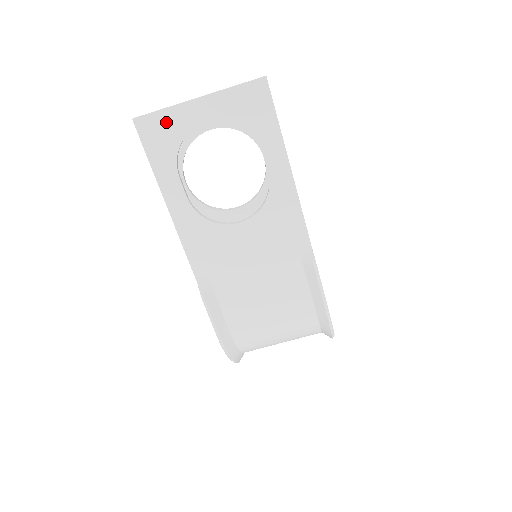
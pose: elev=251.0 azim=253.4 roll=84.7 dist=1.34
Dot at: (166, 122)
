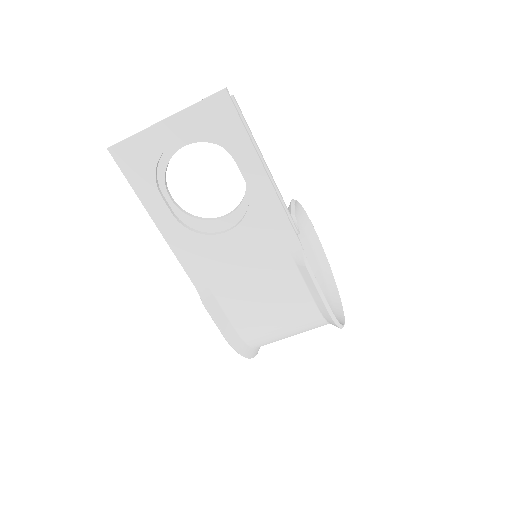
Dot at: (139, 147)
